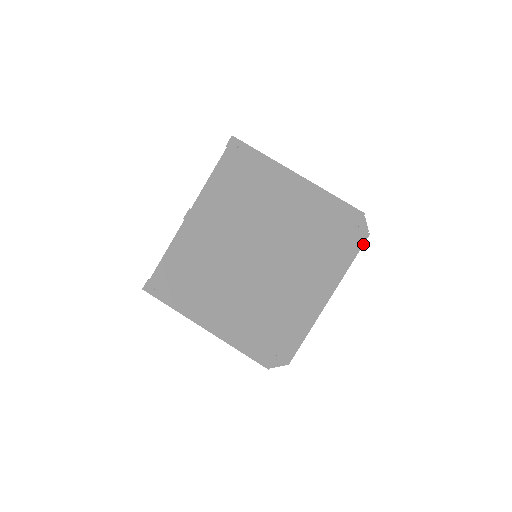
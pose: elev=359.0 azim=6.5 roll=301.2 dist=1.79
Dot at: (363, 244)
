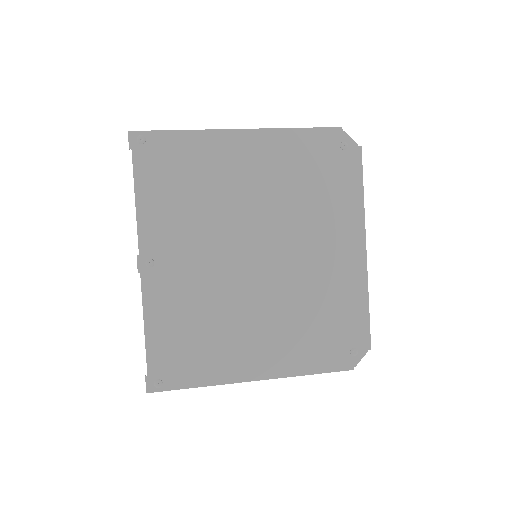
Dot at: (361, 162)
